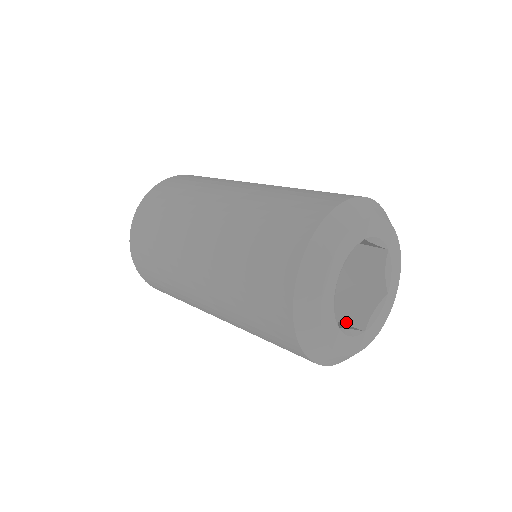
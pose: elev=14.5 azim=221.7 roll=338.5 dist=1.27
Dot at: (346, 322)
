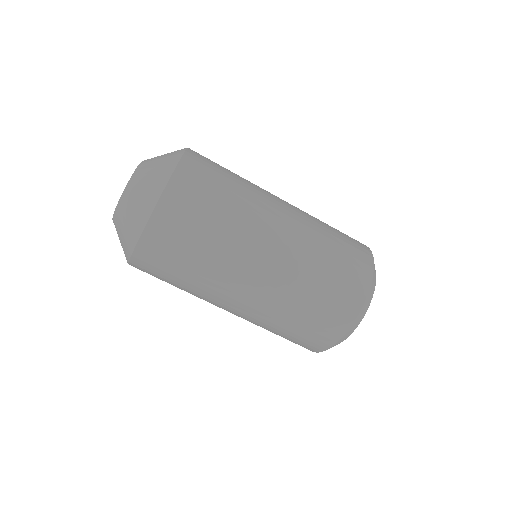
Dot at: occluded
